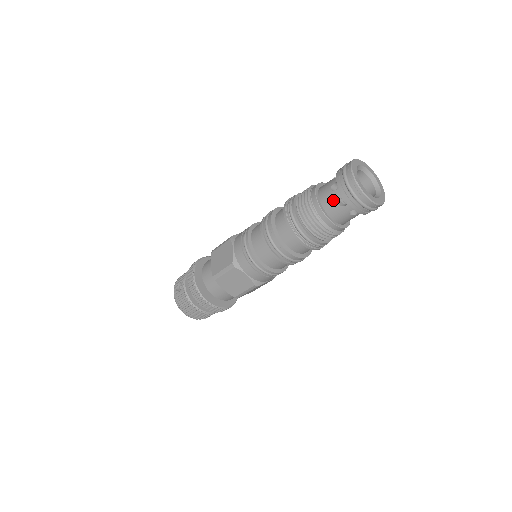
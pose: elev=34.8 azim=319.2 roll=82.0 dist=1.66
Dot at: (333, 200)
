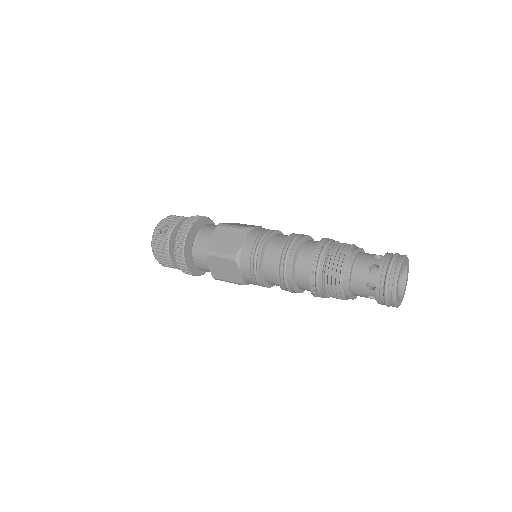
Dot at: (365, 278)
